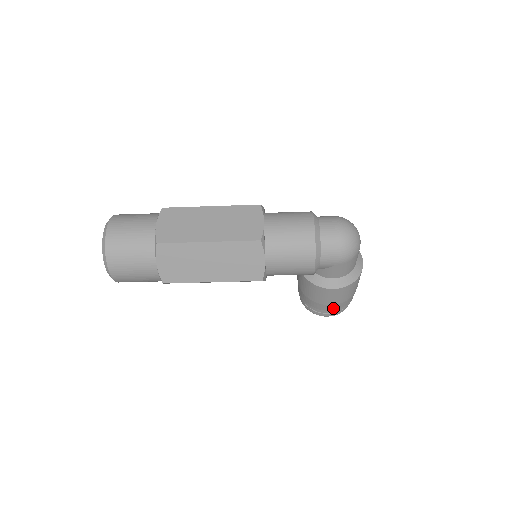
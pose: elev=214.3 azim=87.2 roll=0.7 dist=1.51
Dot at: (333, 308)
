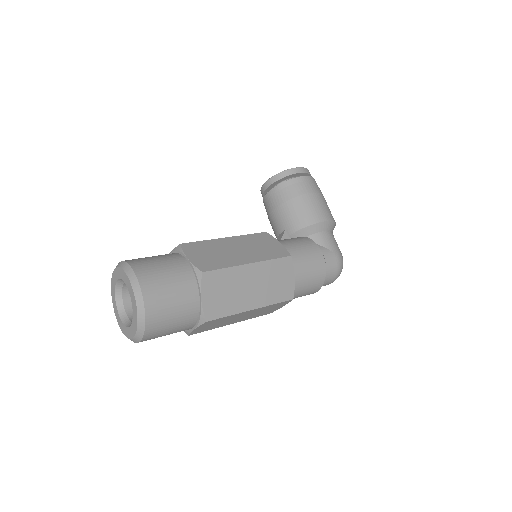
Dot at: occluded
